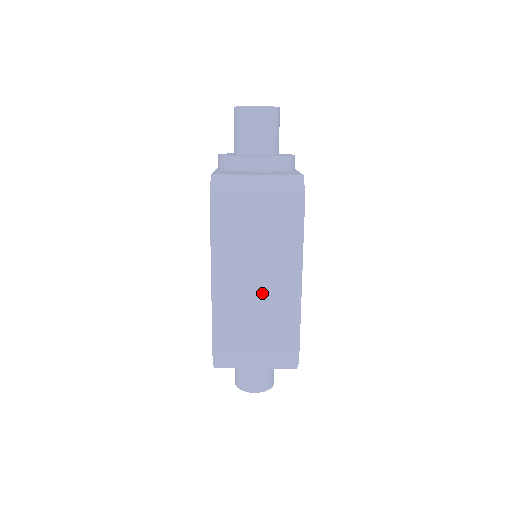
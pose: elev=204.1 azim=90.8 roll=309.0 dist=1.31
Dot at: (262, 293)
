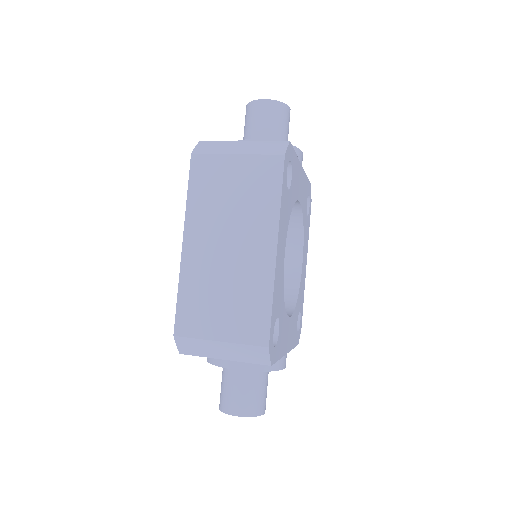
Dot at: (233, 258)
